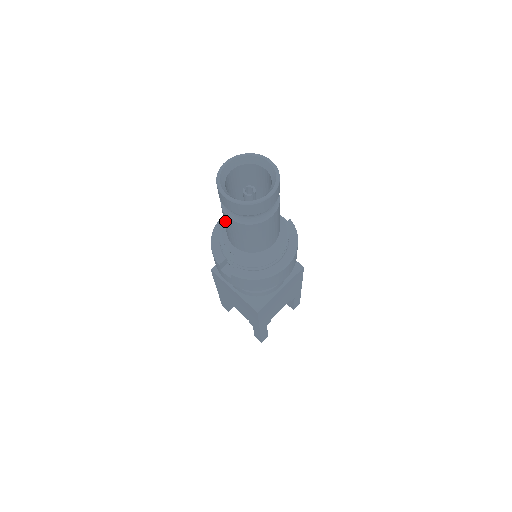
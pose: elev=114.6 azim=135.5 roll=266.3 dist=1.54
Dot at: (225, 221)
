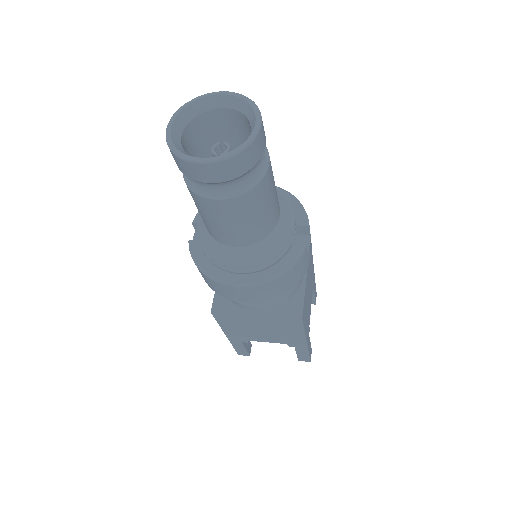
Dot at: occluded
